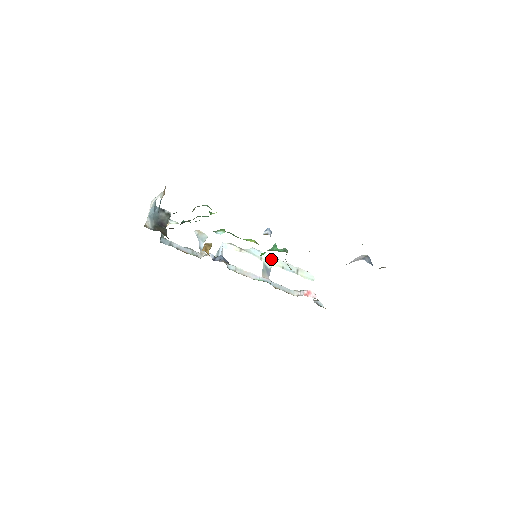
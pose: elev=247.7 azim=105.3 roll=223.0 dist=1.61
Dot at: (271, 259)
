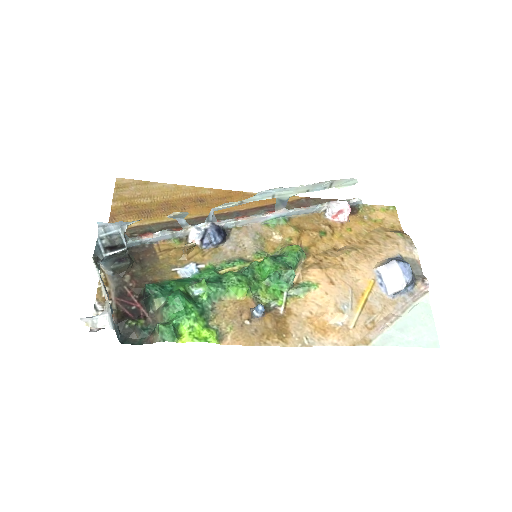
Dot at: (289, 190)
